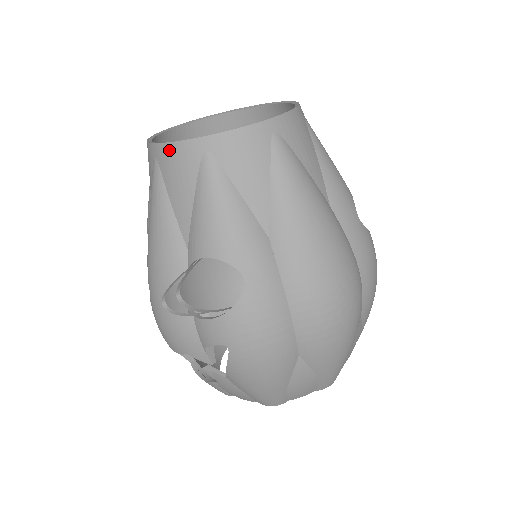
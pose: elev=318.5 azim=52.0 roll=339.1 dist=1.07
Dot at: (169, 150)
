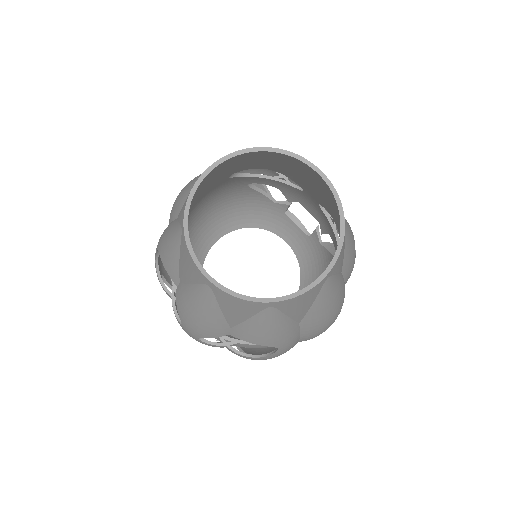
Dot at: (232, 298)
